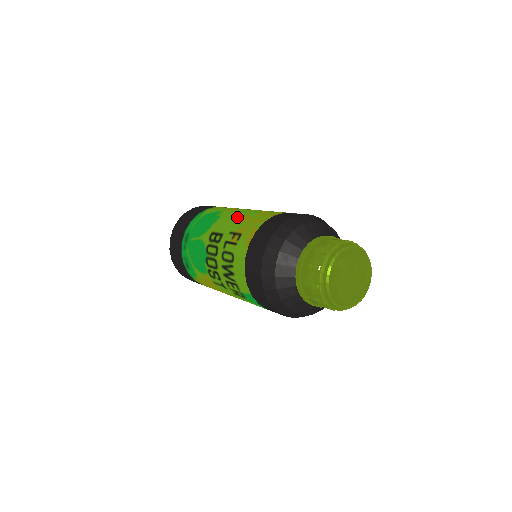
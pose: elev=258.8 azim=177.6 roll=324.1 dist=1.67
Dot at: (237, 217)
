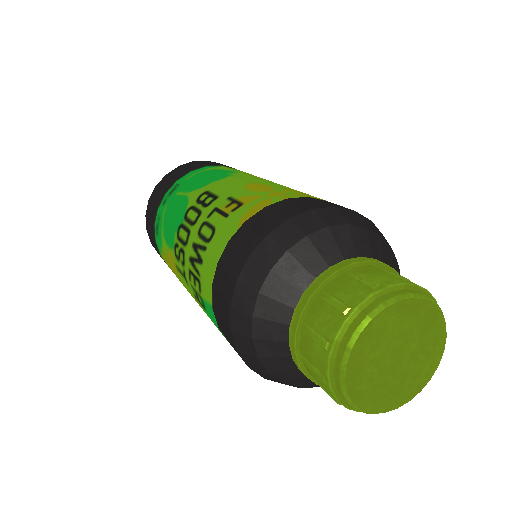
Dot at: (252, 182)
